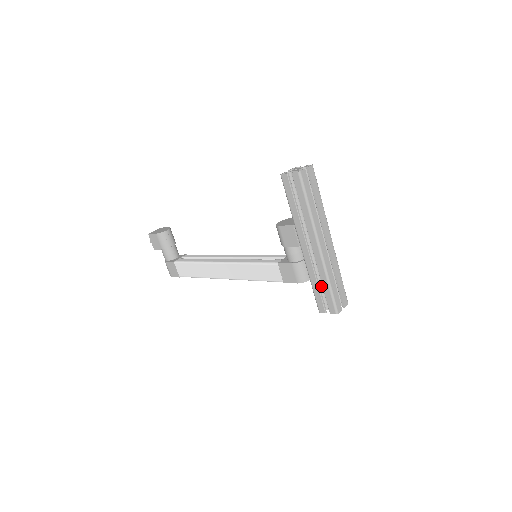
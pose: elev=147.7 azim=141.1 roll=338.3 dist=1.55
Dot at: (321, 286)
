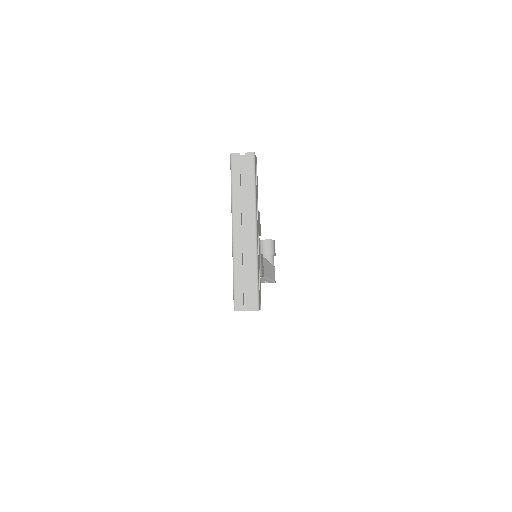
Dot at: occluded
